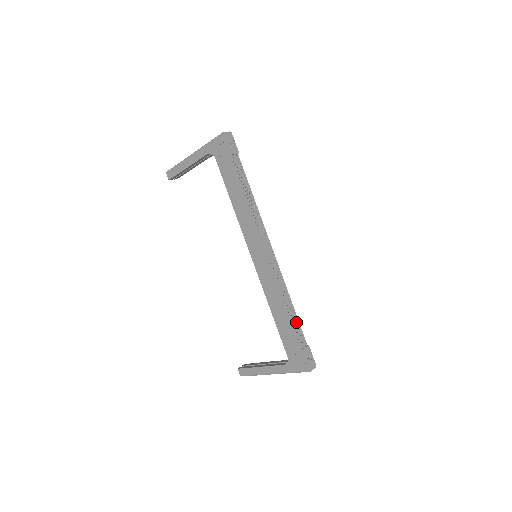
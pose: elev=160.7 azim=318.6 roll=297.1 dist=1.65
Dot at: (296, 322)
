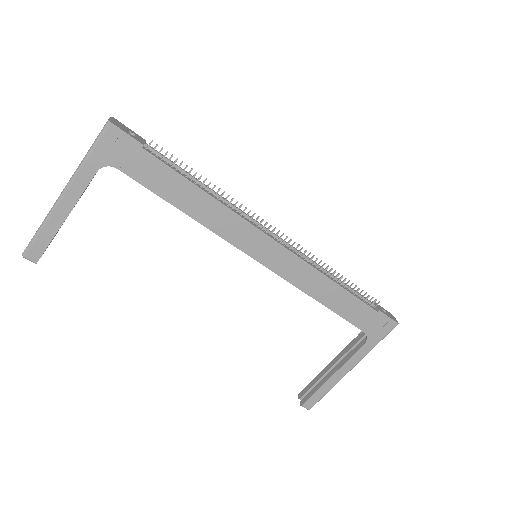
Dot at: (356, 286)
